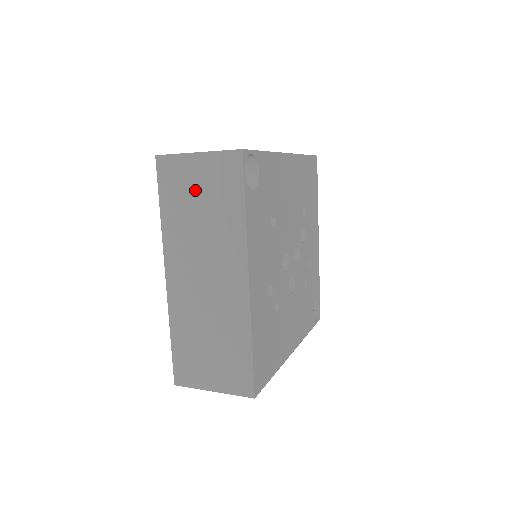
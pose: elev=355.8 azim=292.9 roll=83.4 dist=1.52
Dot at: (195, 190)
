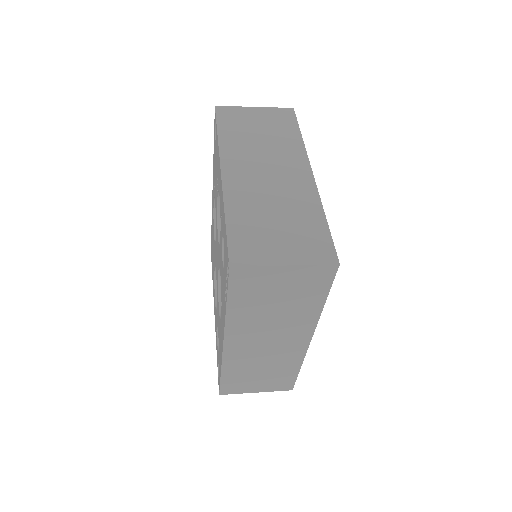
Dot at: (254, 124)
